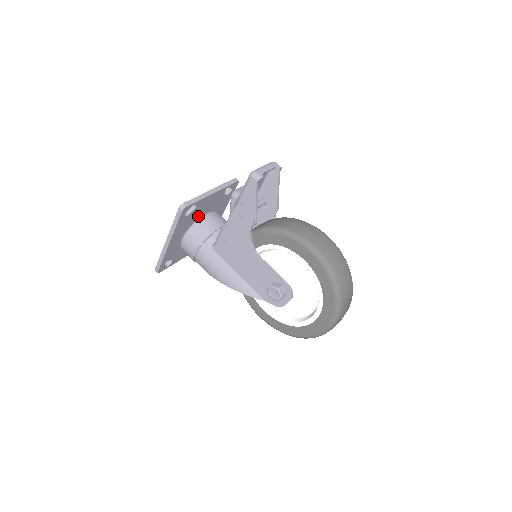
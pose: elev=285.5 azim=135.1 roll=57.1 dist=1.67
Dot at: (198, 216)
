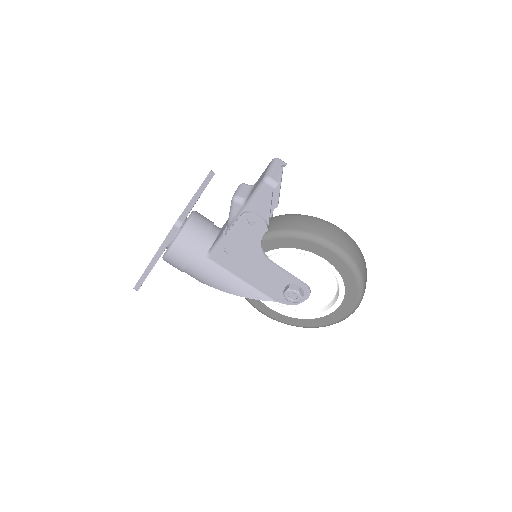
Dot at: occluded
